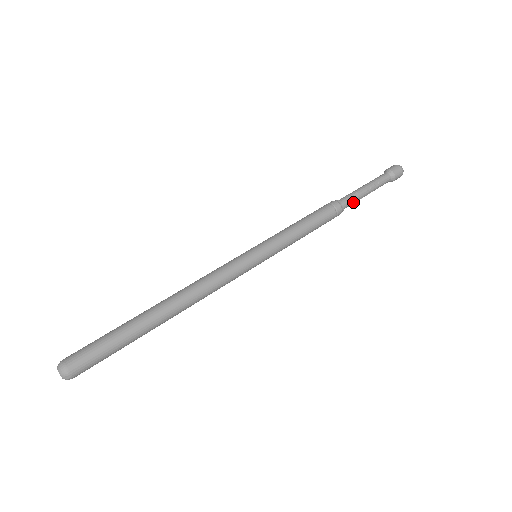
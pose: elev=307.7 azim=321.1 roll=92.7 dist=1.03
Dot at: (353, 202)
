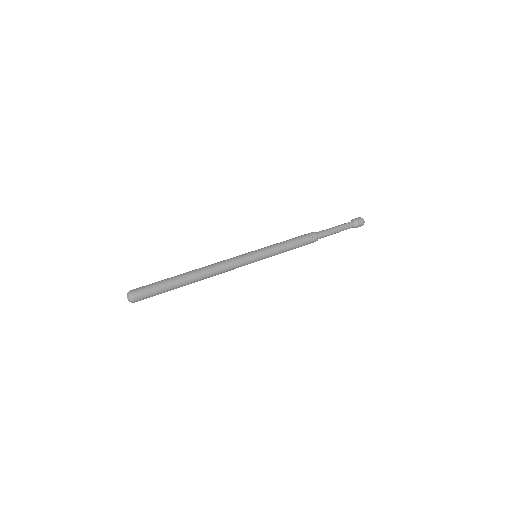
Dot at: (325, 236)
